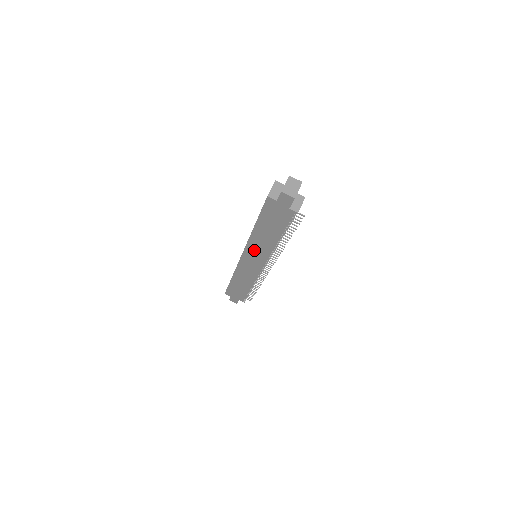
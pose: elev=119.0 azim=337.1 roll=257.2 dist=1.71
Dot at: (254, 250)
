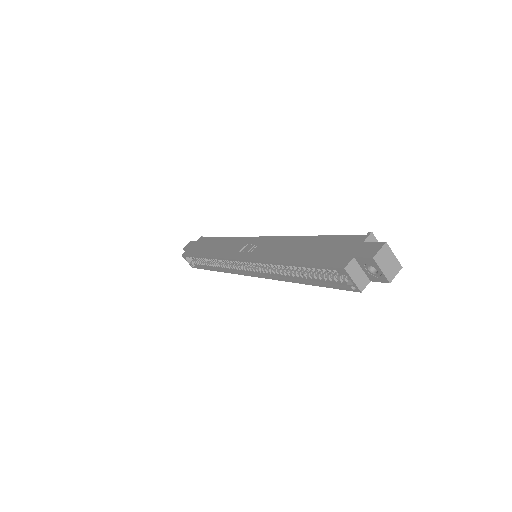
Dot at: occluded
